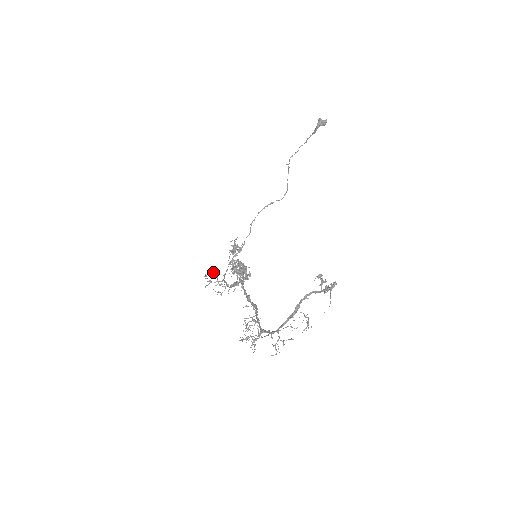
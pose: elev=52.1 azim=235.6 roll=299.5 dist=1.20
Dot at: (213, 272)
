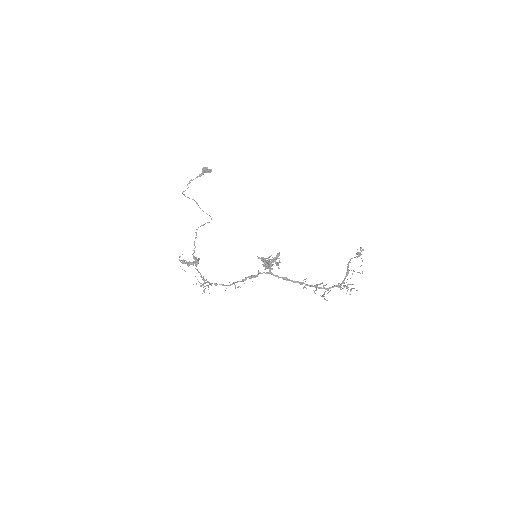
Dot at: occluded
